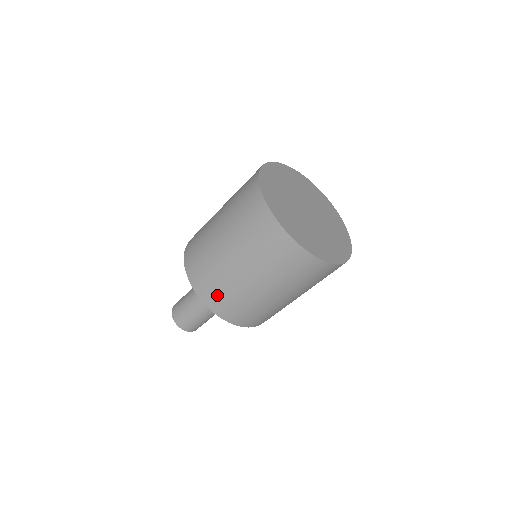
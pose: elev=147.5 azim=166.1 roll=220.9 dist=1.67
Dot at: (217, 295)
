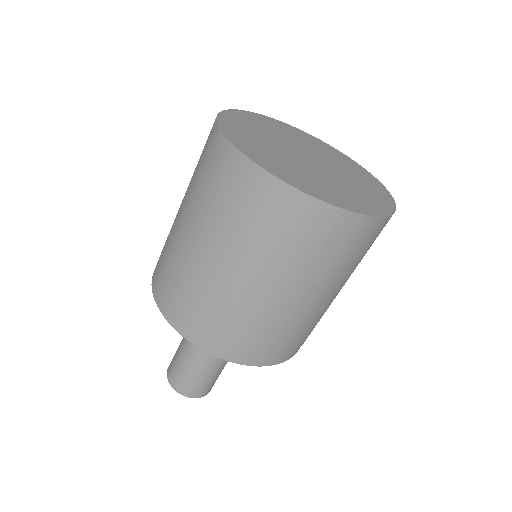
Dot at: (187, 309)
